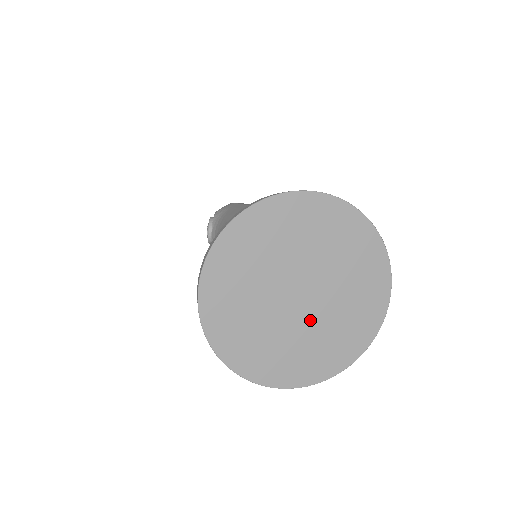
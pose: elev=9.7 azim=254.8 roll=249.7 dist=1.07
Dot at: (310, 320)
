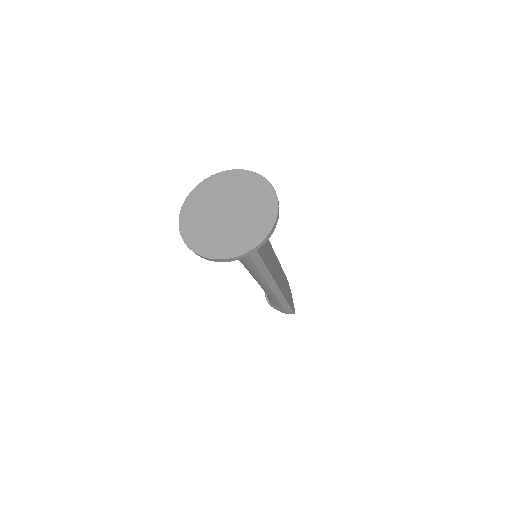
Dot at: (236, 222)
